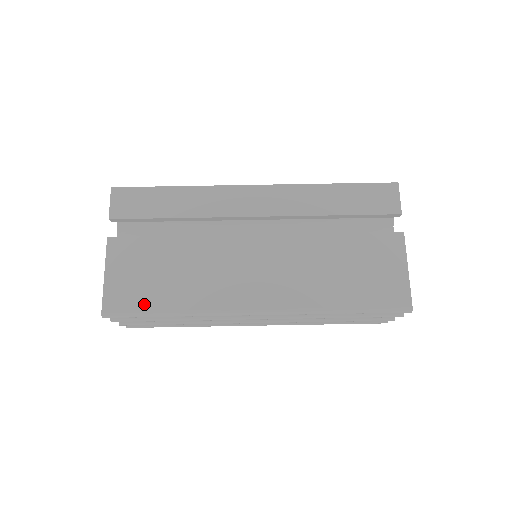
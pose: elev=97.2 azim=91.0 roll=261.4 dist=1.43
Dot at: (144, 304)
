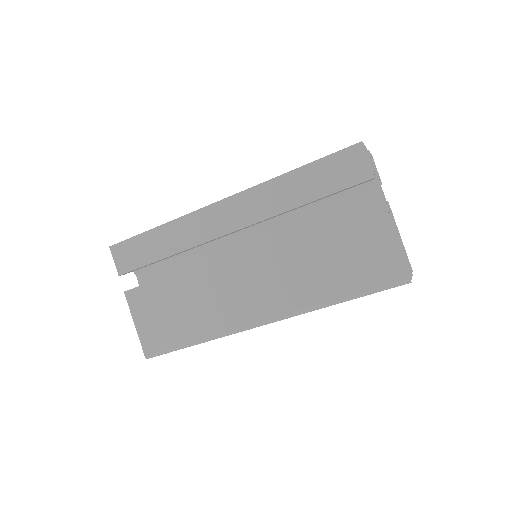
Dot at: (172, 341)
